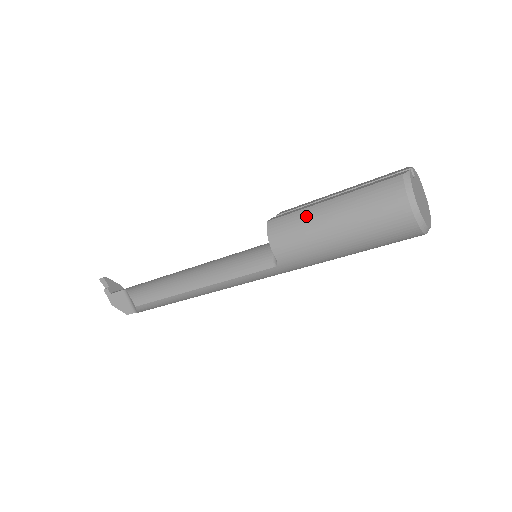
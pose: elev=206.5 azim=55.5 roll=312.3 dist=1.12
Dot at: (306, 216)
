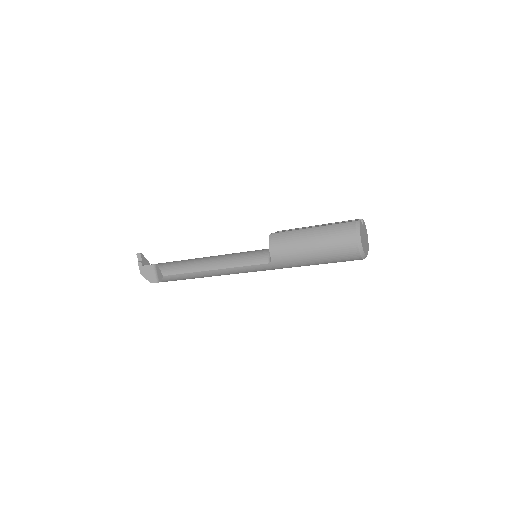
Dot at: (295, 235)
